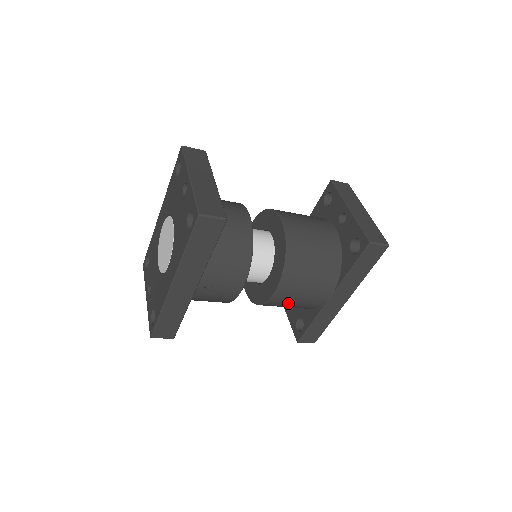
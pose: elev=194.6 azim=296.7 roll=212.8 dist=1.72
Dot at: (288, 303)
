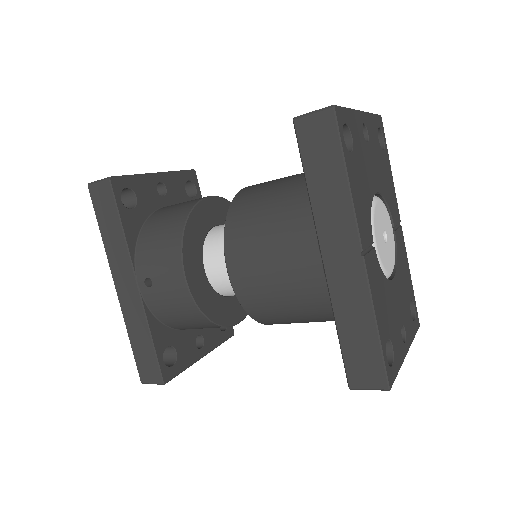
Dot at: (268, 292)
